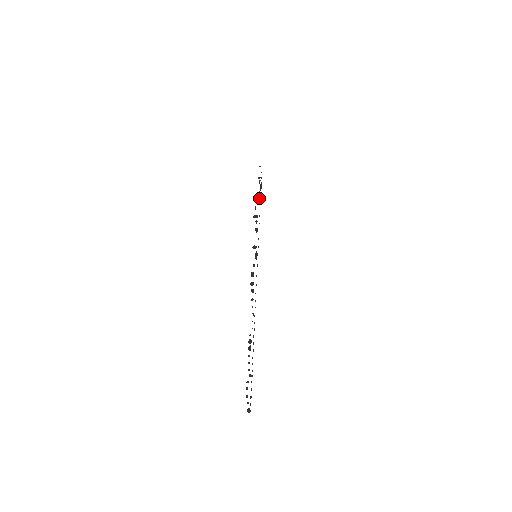
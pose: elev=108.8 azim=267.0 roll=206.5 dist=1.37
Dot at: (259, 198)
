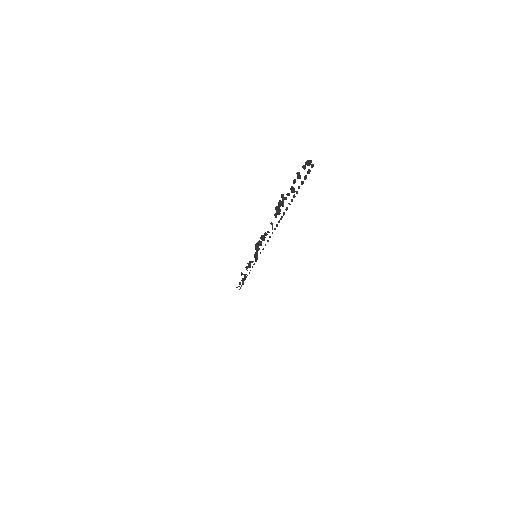
Dot at: (244, 275)
